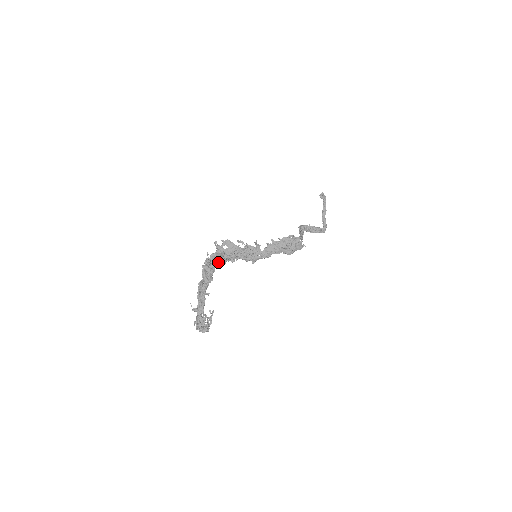
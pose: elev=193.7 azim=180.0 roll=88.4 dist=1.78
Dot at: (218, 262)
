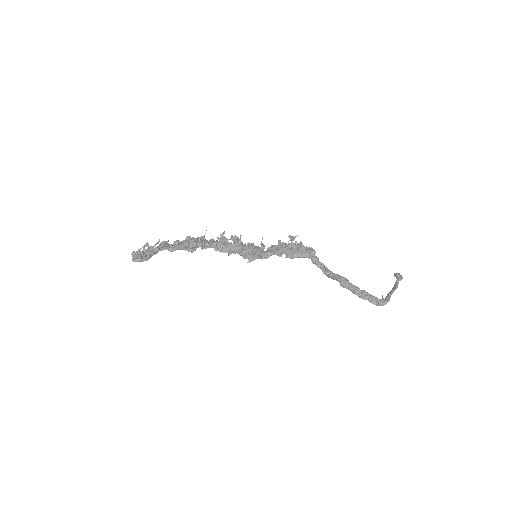
Dot at: occluded
